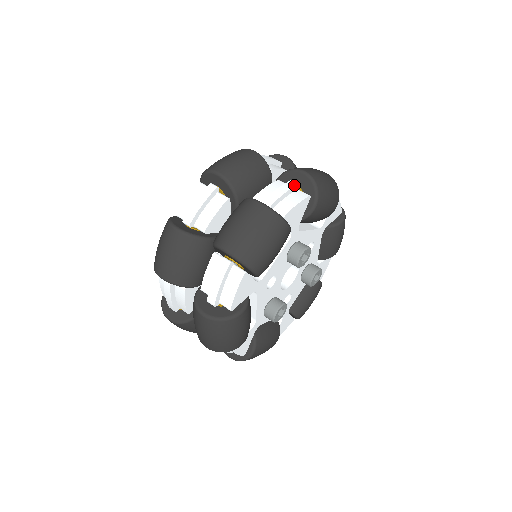
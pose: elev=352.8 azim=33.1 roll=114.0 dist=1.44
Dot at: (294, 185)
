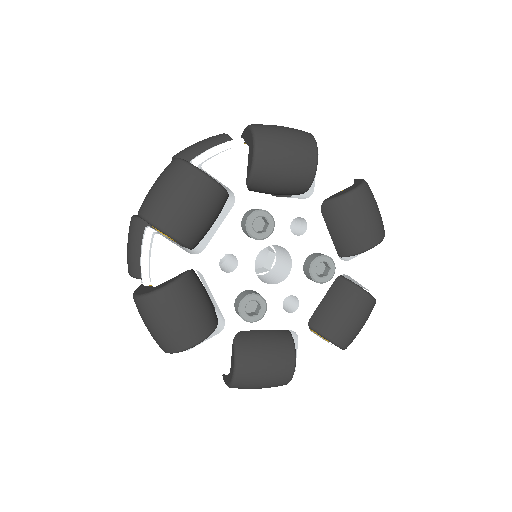
Dot at: (232, 140)
